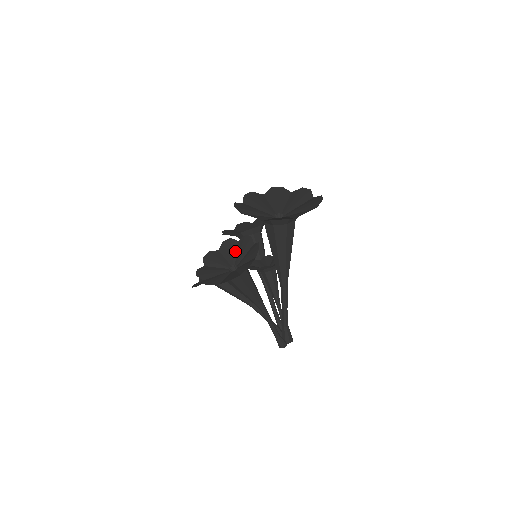
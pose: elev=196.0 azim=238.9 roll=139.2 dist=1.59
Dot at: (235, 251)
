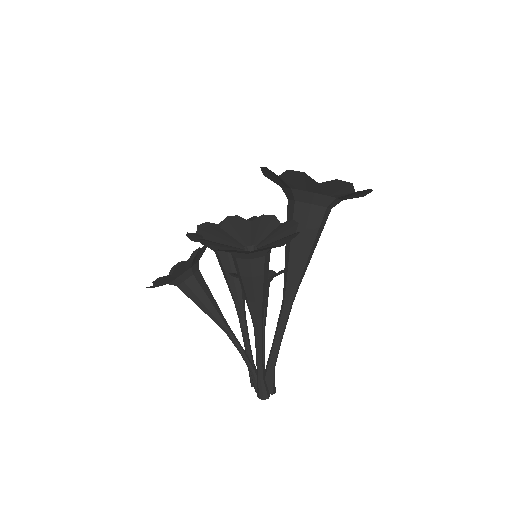
Dot at: (248, 231)
